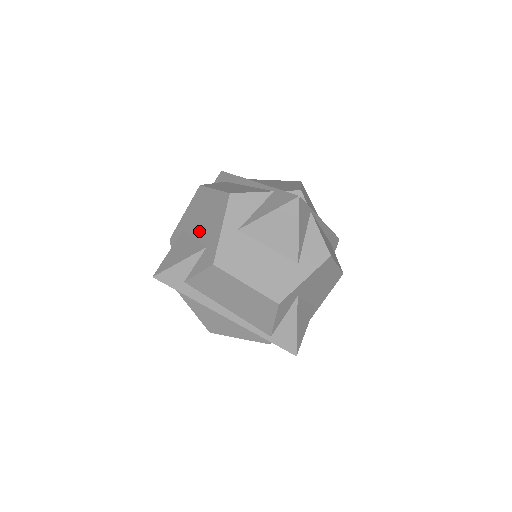
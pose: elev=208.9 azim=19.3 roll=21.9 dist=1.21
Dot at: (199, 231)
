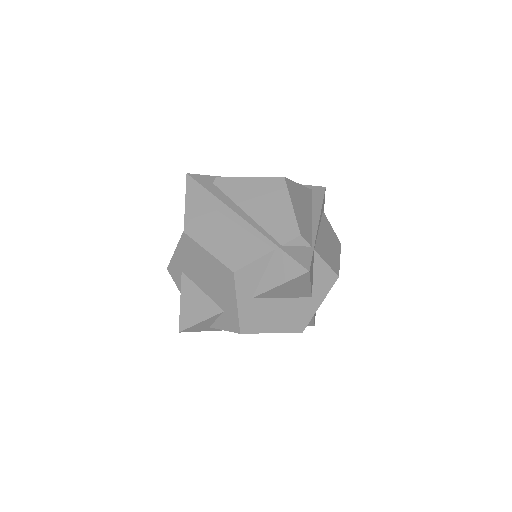
Dot at: (206, 288)
